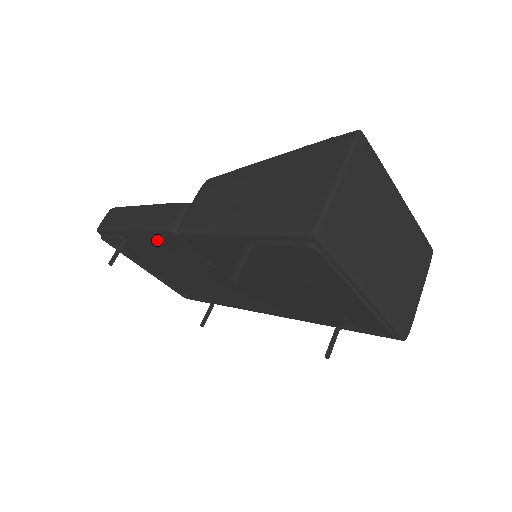
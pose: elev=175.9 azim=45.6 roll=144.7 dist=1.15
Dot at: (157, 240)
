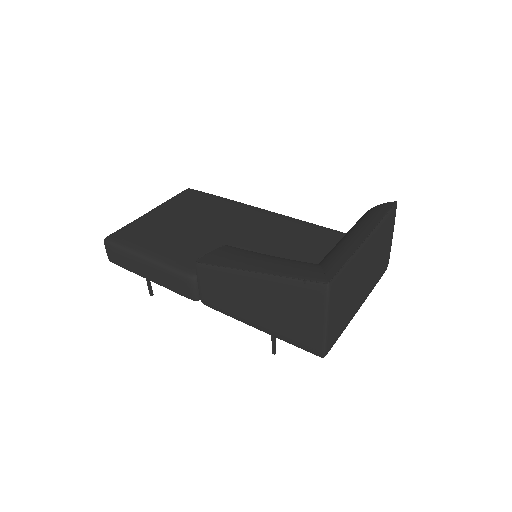
Dot at: occluded
